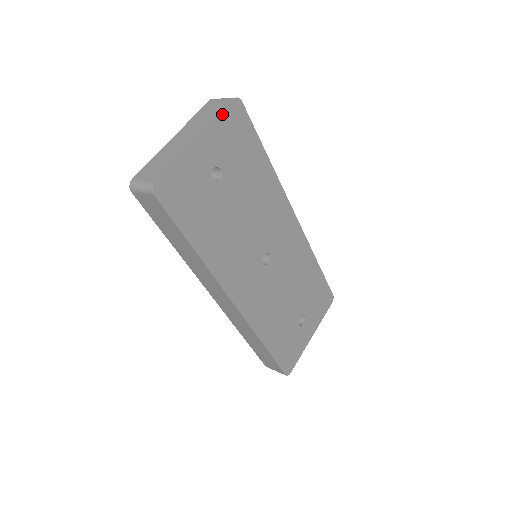
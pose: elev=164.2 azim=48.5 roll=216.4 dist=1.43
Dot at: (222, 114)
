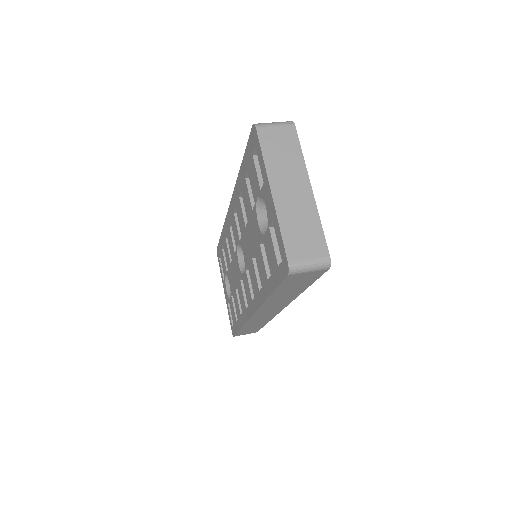
Dot at: (300, 148)
